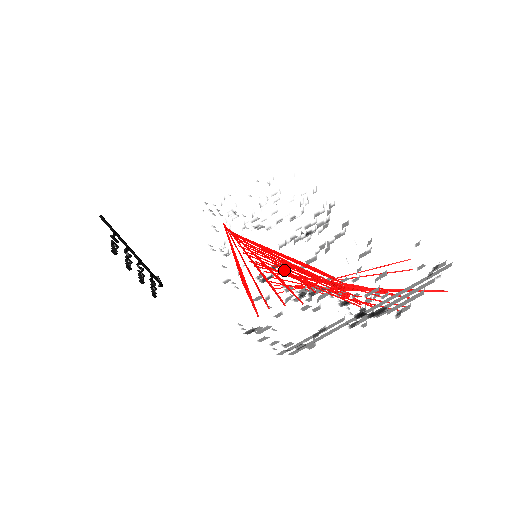
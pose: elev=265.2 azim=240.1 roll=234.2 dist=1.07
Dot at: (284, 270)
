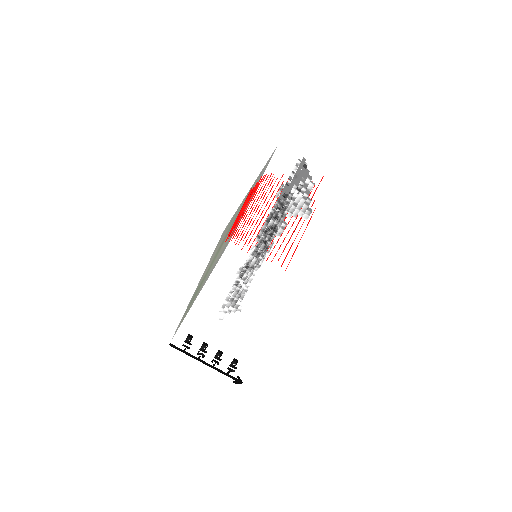
Dot at: (263, 223)
